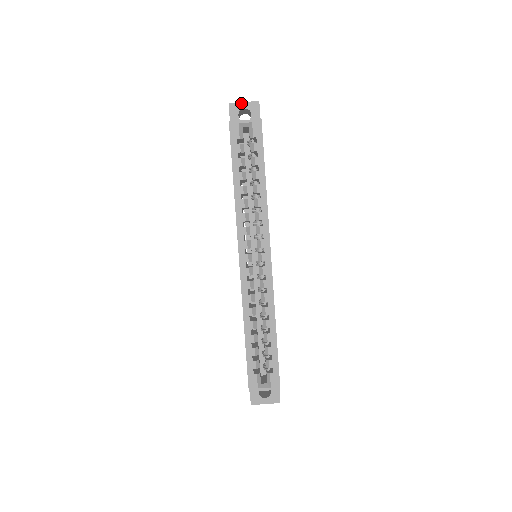
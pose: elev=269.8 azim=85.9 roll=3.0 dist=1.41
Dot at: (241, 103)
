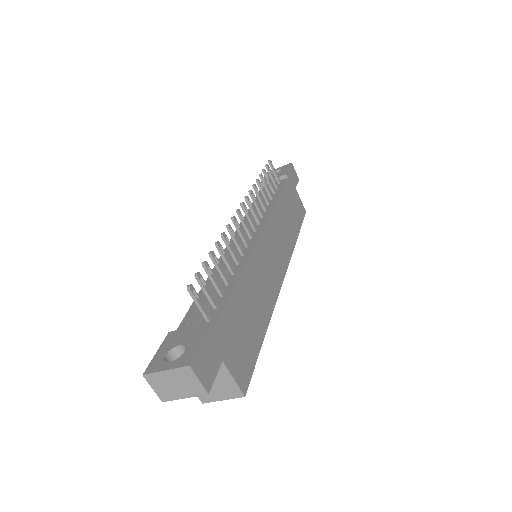
Dot at: (181, 398)
